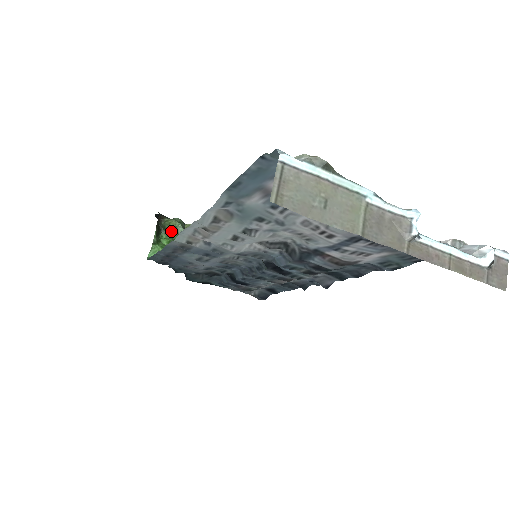
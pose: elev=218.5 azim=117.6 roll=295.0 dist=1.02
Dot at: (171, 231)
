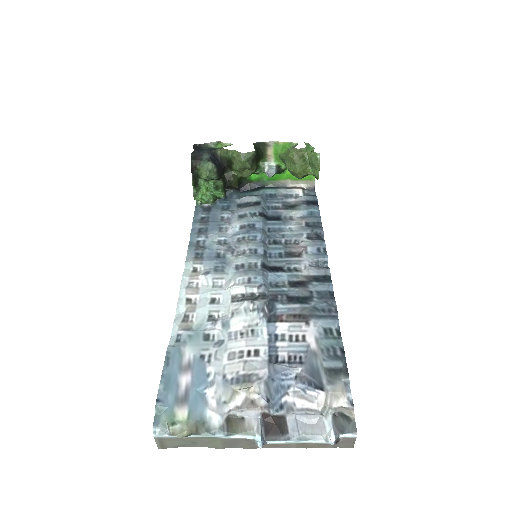
Dot at: (205, 179)
